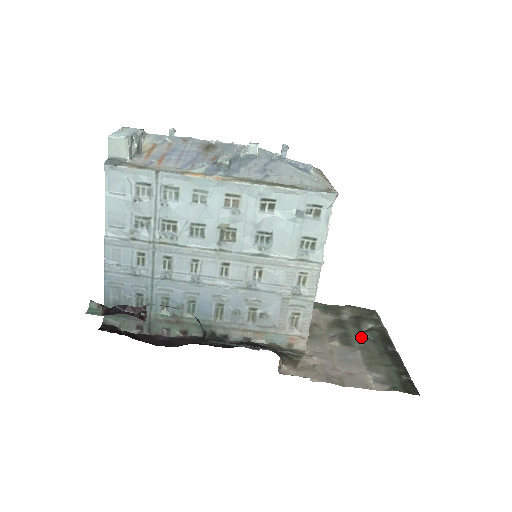
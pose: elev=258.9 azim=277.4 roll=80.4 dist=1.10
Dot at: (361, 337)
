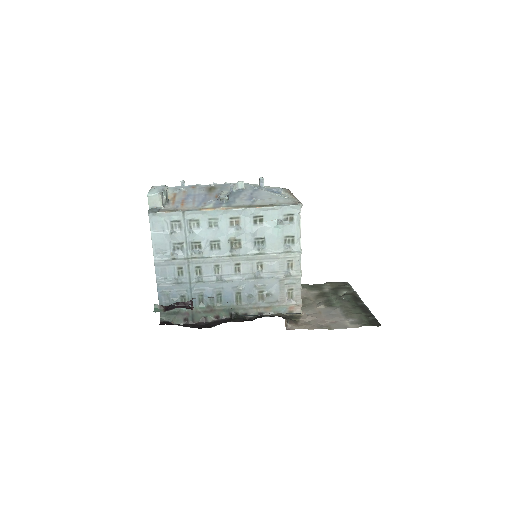
Dot at: (339, 300)
